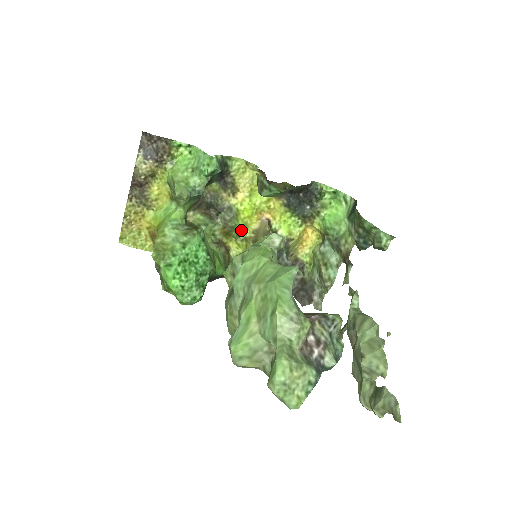
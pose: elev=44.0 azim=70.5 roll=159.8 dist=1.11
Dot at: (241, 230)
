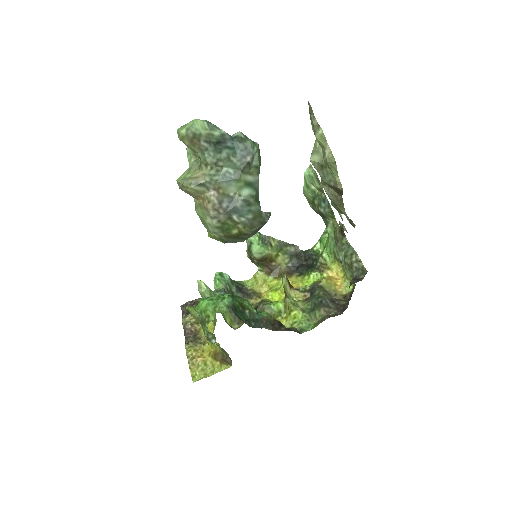
Dot at: (277, 305)
